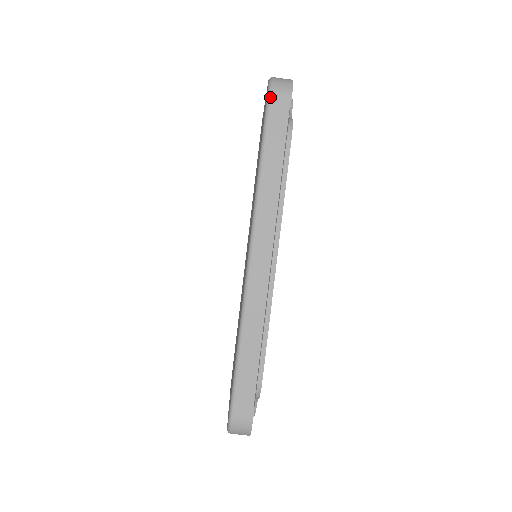
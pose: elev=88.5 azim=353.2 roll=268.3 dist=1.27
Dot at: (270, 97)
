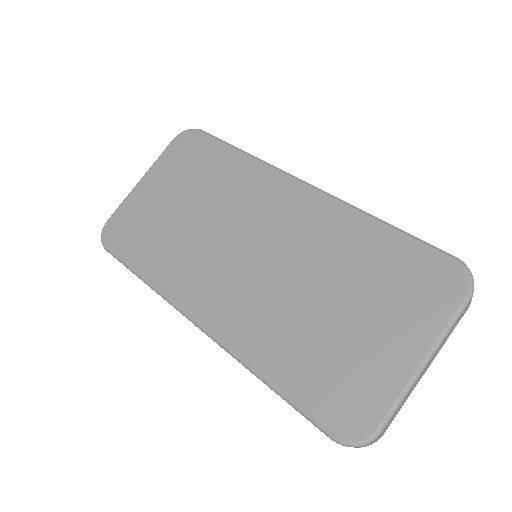
Dot at: occluded
